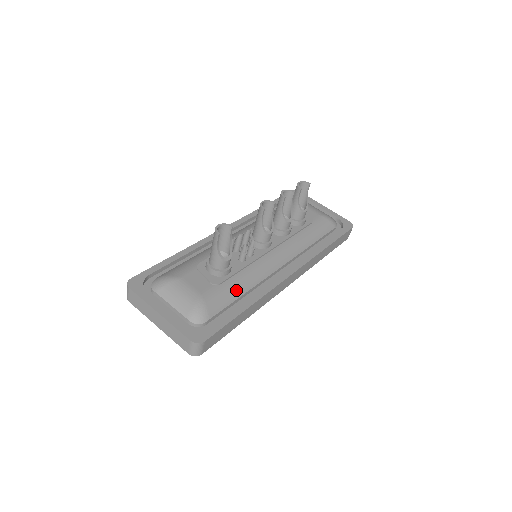
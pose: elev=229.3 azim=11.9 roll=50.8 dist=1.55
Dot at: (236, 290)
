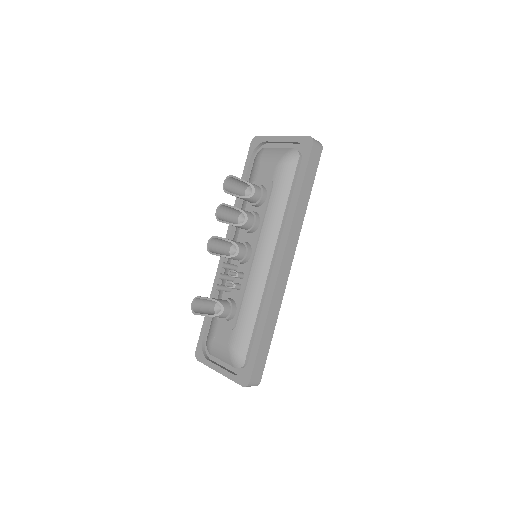
Dot at: (248, 320)
